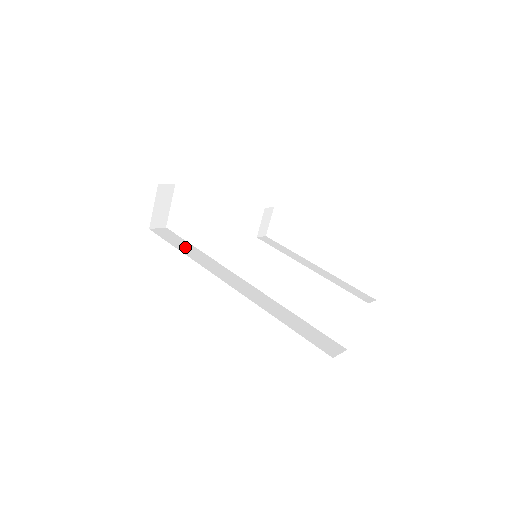
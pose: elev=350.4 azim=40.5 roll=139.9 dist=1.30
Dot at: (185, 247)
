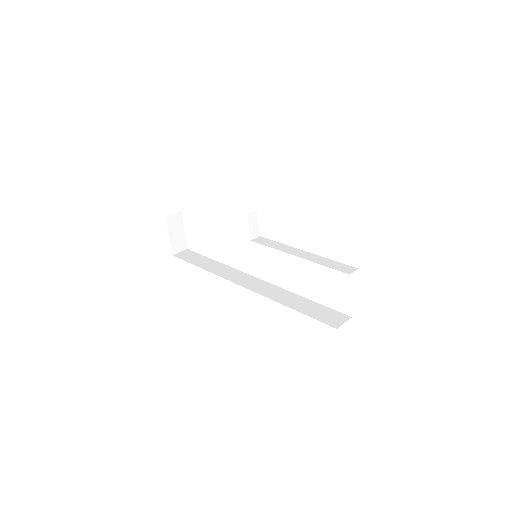
Dot at: (204, 262)
